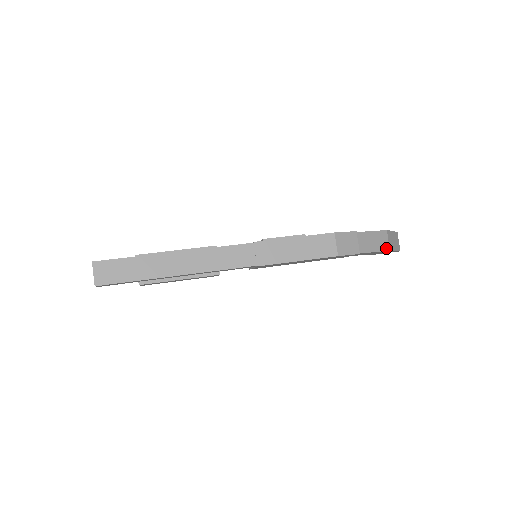
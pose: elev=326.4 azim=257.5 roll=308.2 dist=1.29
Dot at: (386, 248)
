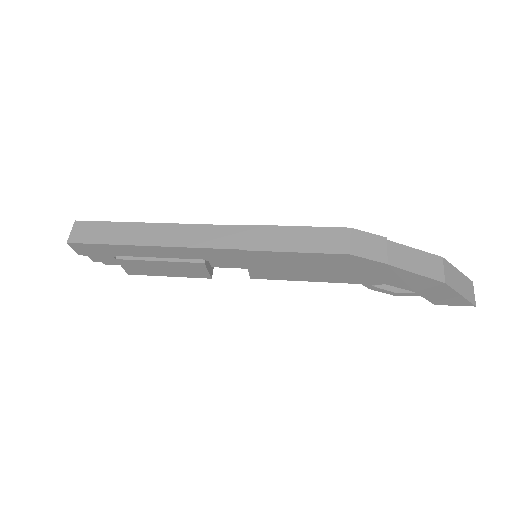
Dot at: (438, 277)
